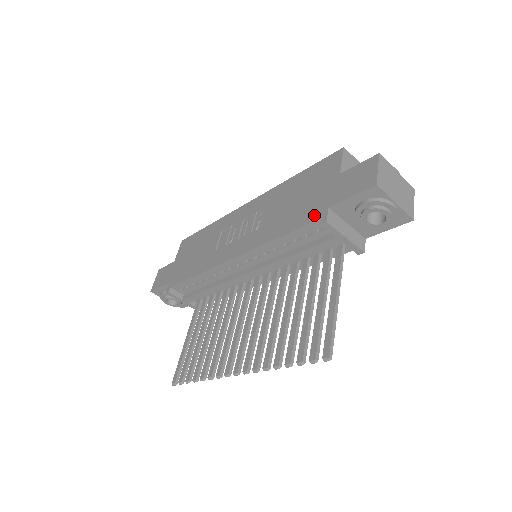
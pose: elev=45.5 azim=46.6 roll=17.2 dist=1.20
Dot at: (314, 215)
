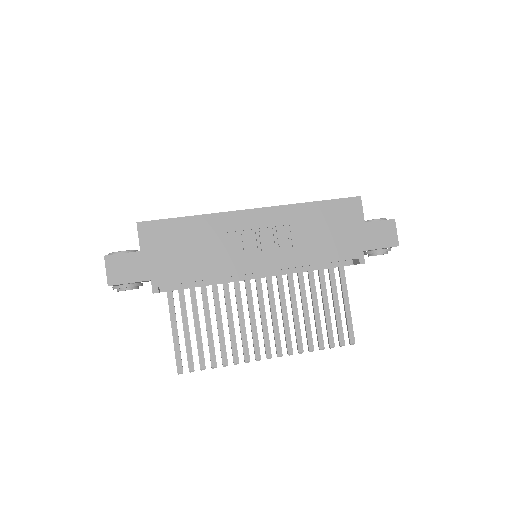
Dot at: (352, 254)
